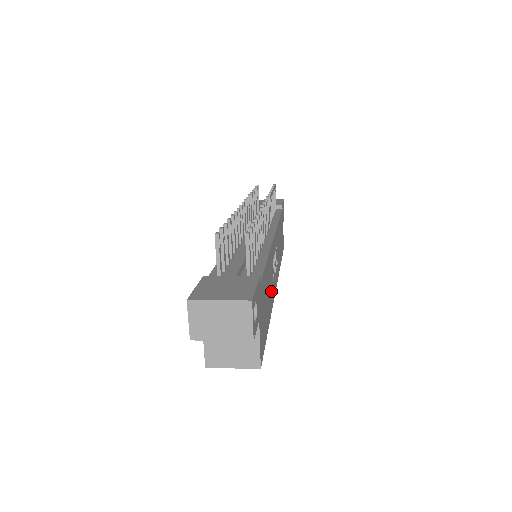
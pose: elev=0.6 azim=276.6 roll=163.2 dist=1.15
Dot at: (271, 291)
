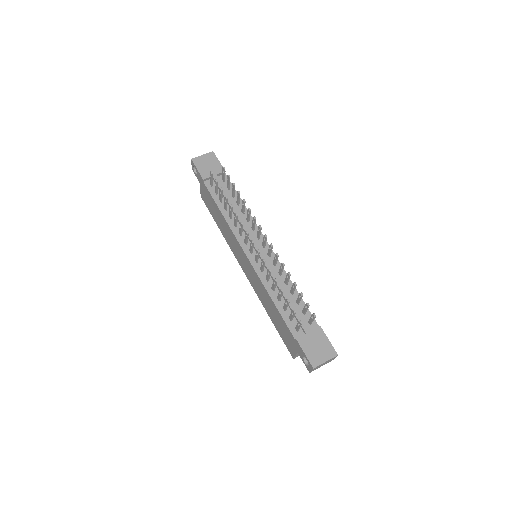
Dot at: occluded
